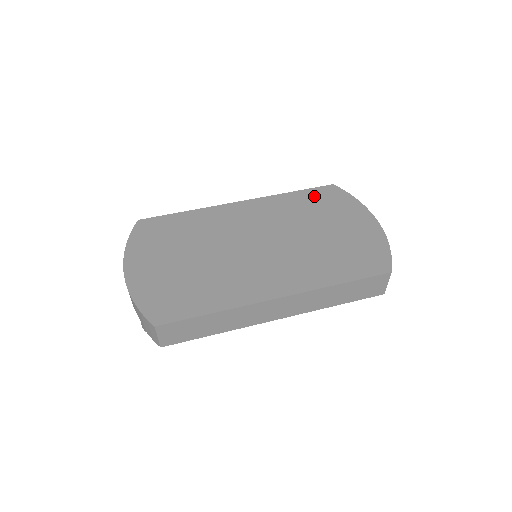
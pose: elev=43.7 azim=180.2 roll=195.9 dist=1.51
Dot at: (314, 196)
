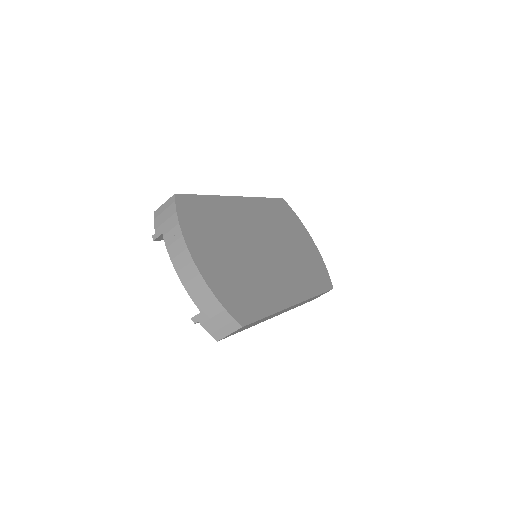
Dot at: (278, 207)
